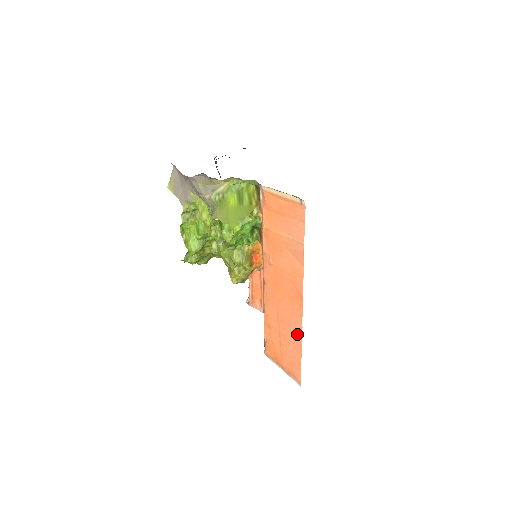
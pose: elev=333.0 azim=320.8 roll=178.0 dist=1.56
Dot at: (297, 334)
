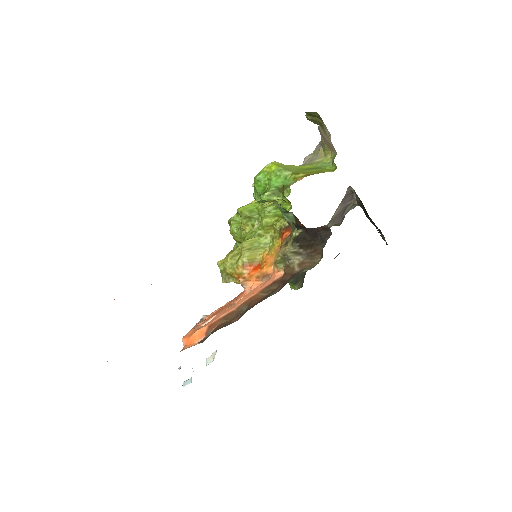
Dot at: occluded
